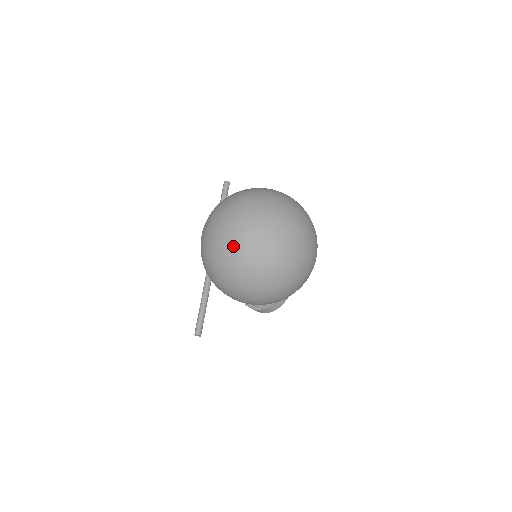
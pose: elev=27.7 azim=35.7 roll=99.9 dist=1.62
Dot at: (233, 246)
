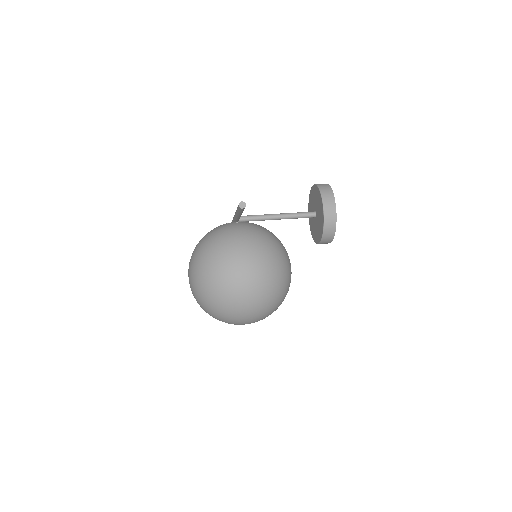
Dot at: occluded
